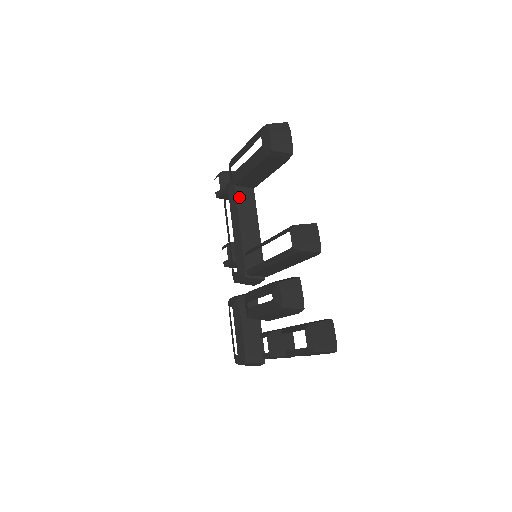
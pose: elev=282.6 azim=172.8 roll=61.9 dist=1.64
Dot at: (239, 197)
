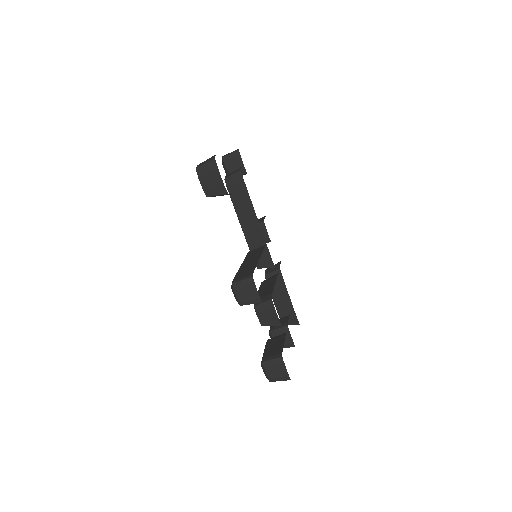
Dot at: (233, 196)
